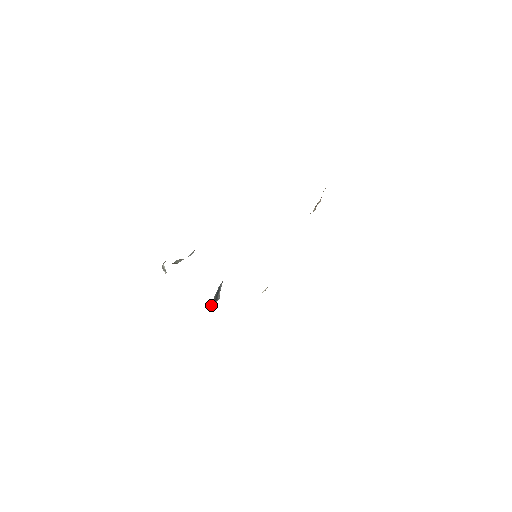
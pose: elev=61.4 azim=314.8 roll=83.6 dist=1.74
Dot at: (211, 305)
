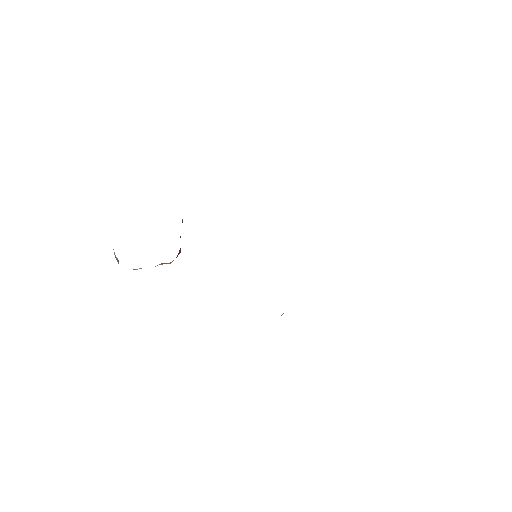
Dot at: occluded
